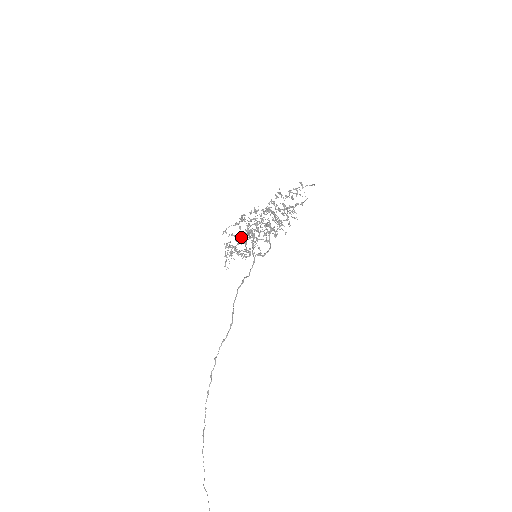
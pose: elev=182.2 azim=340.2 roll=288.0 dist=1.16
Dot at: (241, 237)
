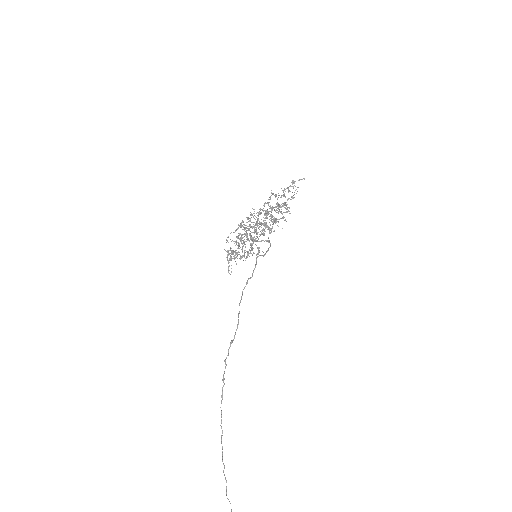
Dot at: (241, 241)
